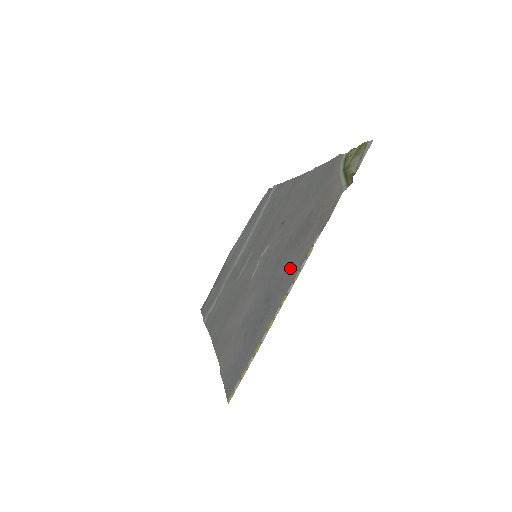
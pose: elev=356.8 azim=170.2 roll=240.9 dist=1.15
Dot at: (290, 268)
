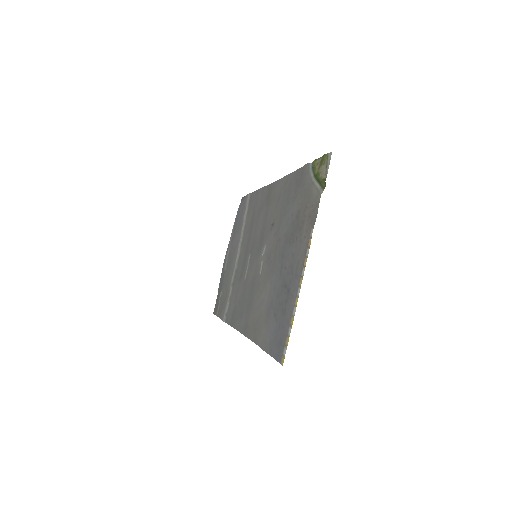
Dot at: (296, 258)
